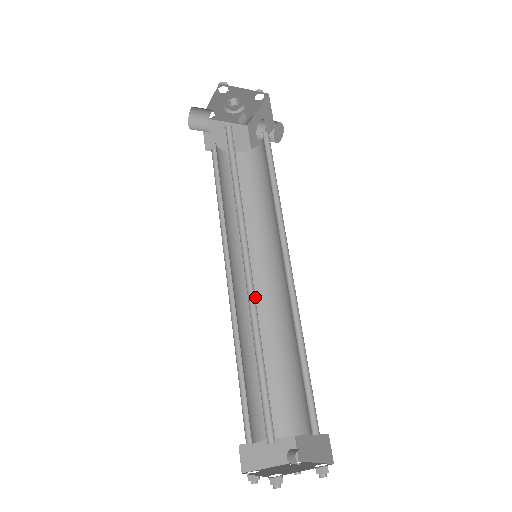
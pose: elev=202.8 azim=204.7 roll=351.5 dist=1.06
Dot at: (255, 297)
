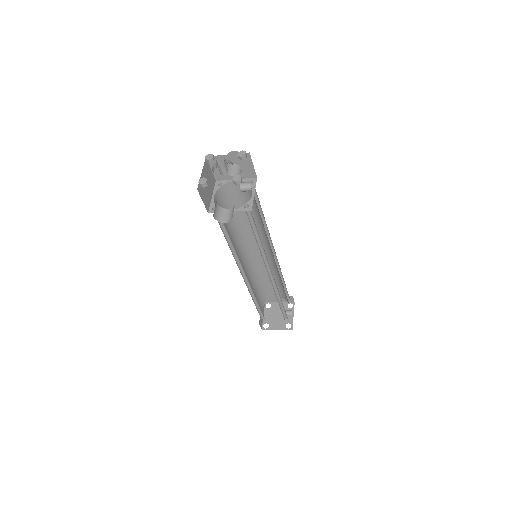
Dot at: (246, 266)
